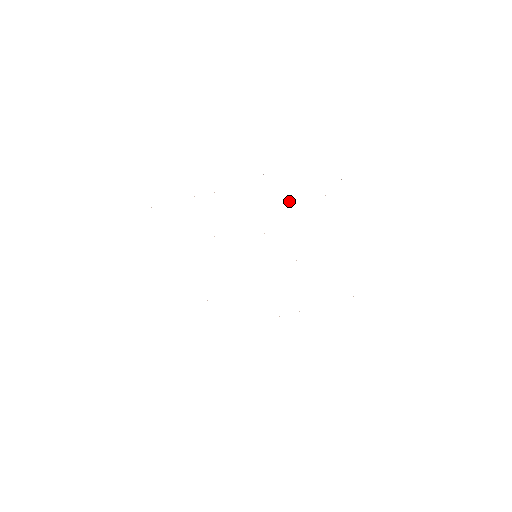
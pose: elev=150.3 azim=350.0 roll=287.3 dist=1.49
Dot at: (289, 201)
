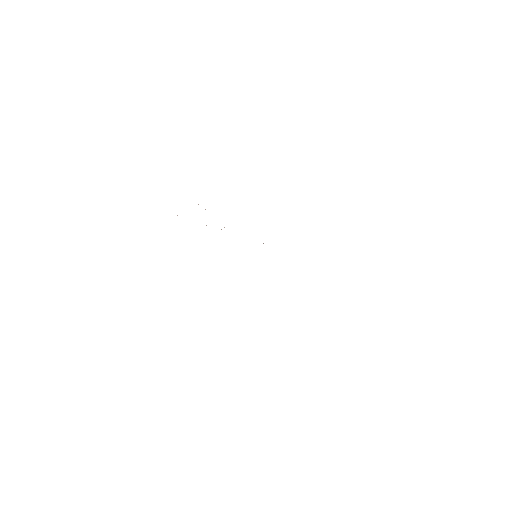
Dot at: occluded
